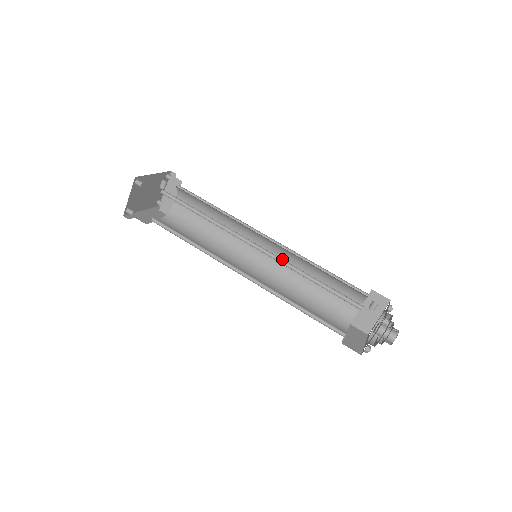
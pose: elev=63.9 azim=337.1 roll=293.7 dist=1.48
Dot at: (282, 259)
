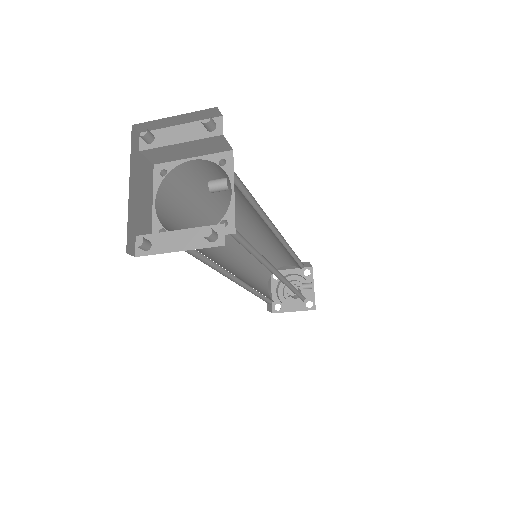
Dot at: occluded
